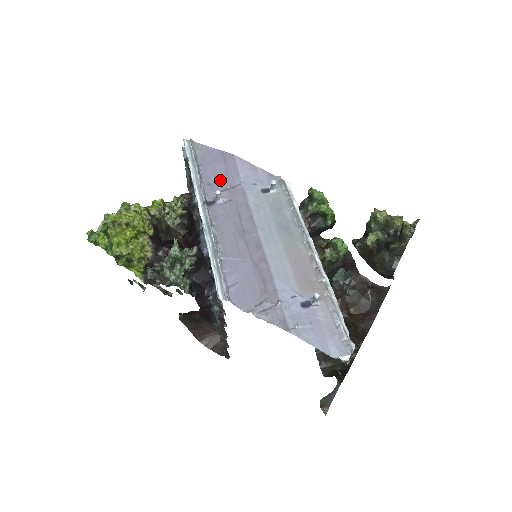
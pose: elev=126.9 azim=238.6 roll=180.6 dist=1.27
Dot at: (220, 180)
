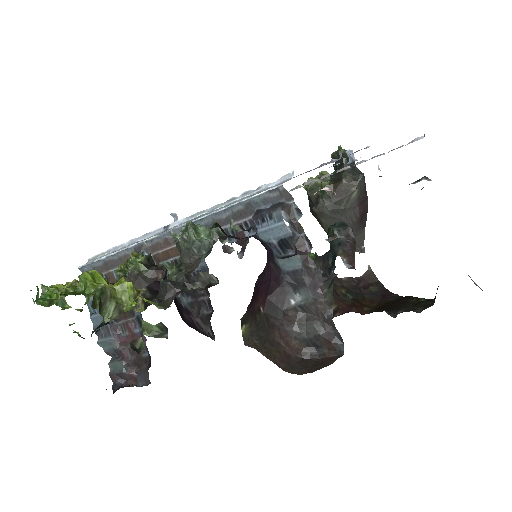
Dot at: occluded
